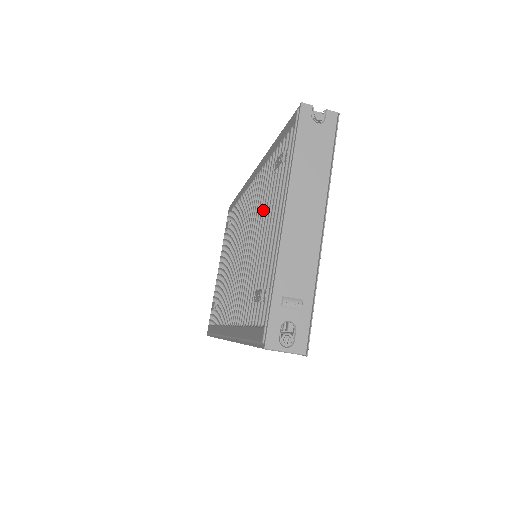
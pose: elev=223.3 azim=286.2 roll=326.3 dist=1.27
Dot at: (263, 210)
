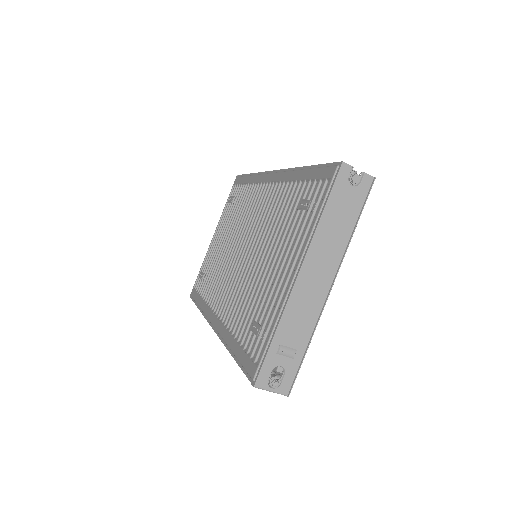
Dot at: (276, 234)
